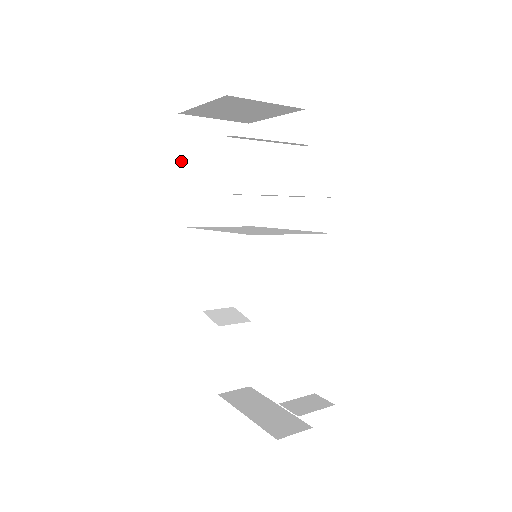
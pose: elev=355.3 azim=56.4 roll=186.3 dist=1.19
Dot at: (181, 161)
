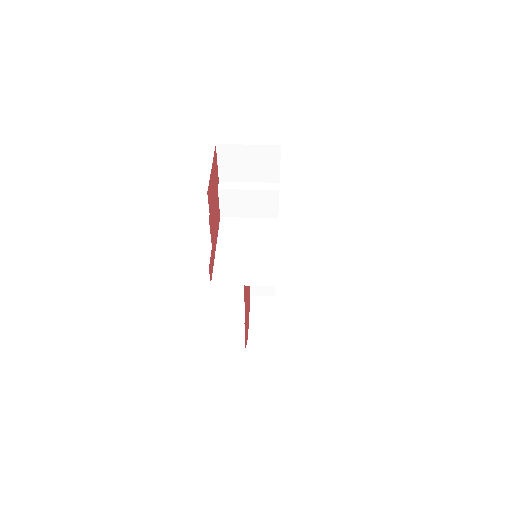
Dot at: (221, 173)
